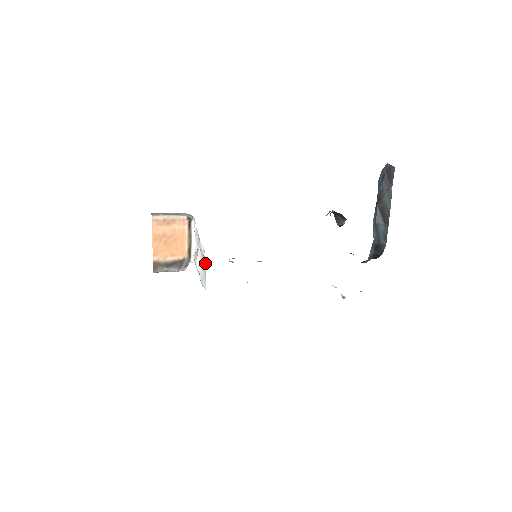
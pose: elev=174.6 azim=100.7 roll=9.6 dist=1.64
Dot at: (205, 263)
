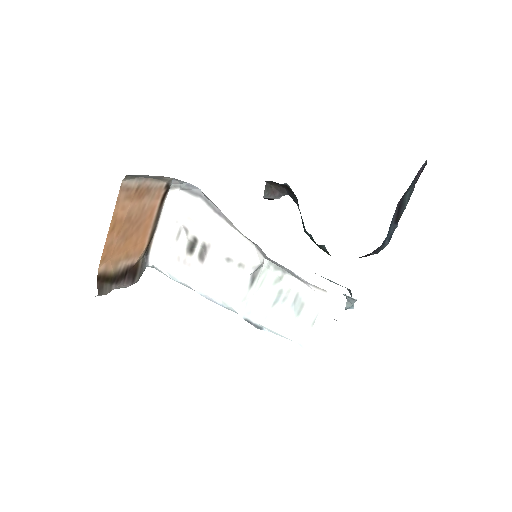
Dot at: (287, 293)
